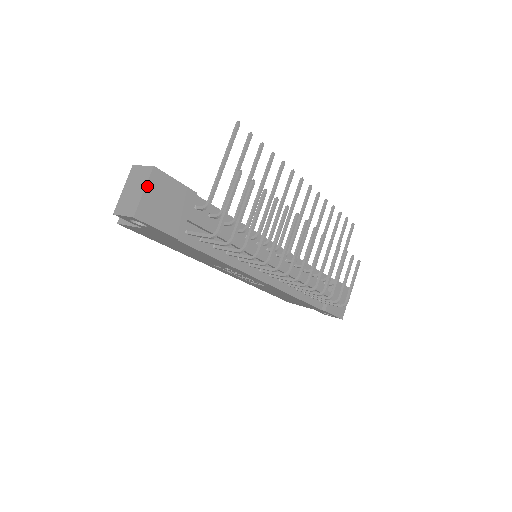
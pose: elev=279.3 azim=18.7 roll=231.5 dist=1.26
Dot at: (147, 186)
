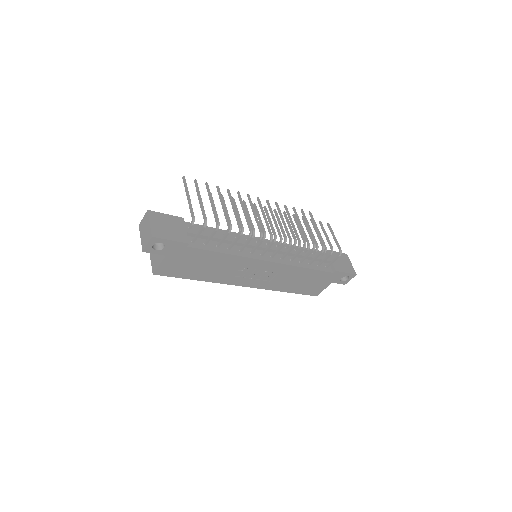
Dot at: (150, 220)
